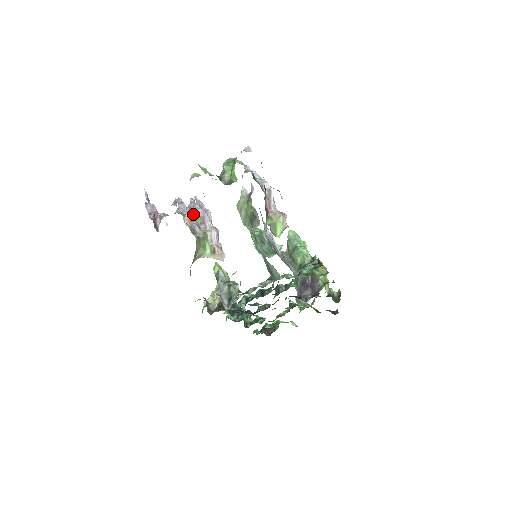
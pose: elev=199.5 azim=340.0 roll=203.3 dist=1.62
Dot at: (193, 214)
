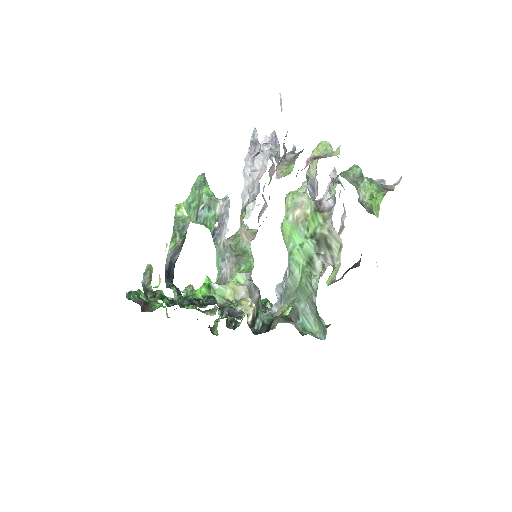
Dot at: (271, 167)
